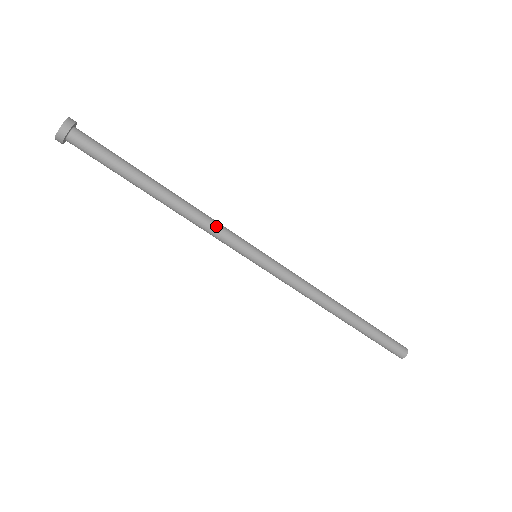
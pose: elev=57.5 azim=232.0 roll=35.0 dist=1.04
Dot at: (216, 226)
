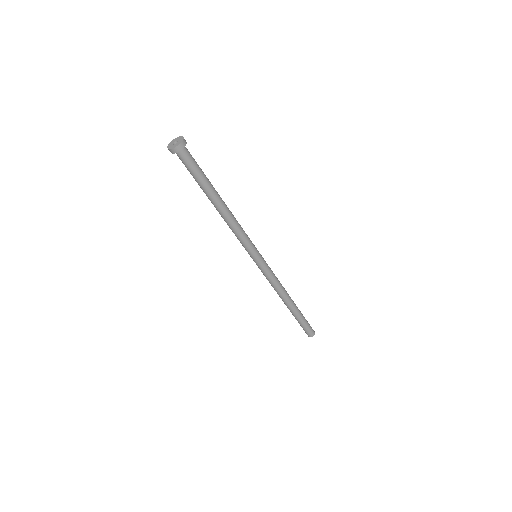
Dot at: (243, 231)
